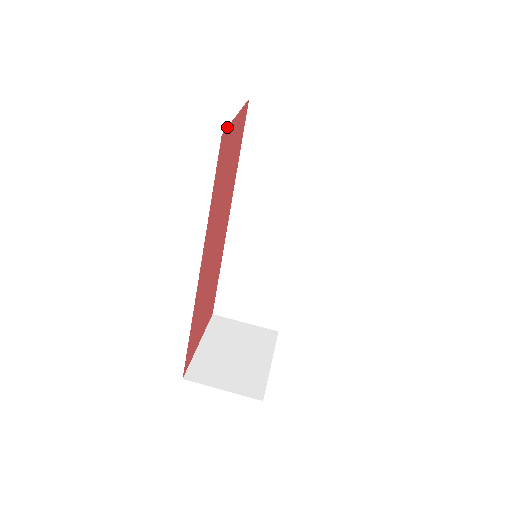
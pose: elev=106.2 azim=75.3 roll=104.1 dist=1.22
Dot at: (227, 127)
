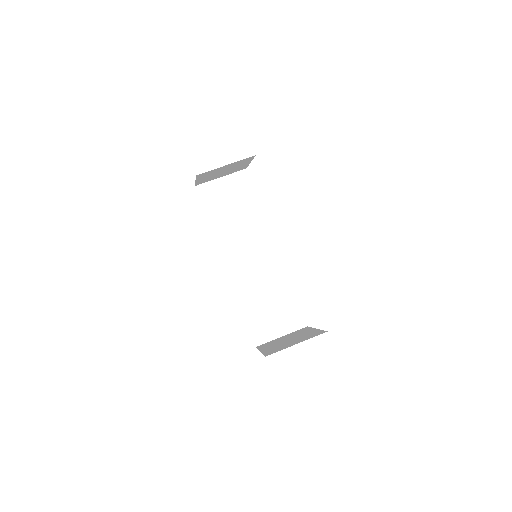
Dot at: occluded
